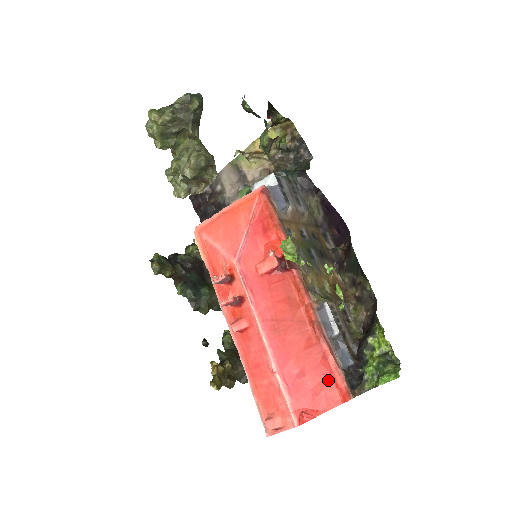
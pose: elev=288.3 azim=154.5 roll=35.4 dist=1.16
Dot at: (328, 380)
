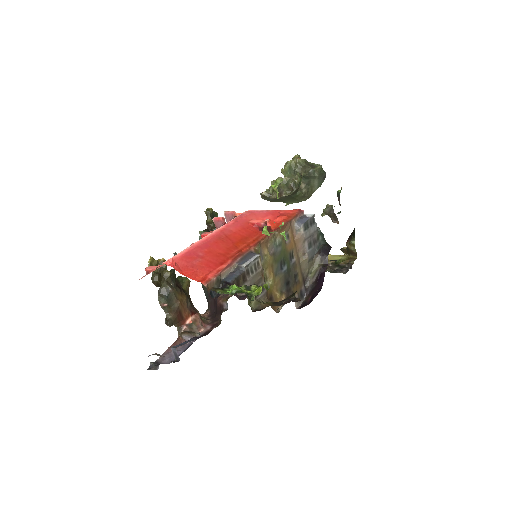
Dot at: (208, 270)
